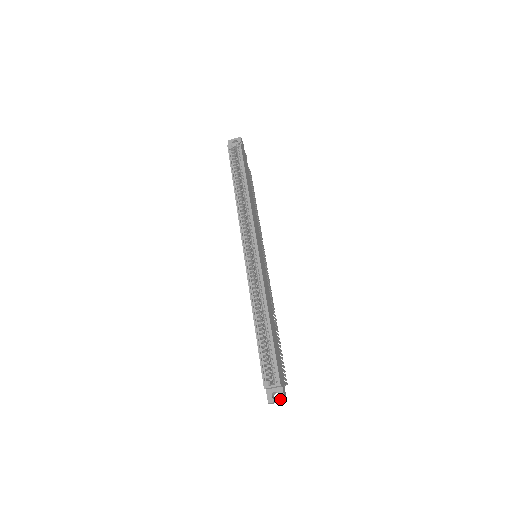
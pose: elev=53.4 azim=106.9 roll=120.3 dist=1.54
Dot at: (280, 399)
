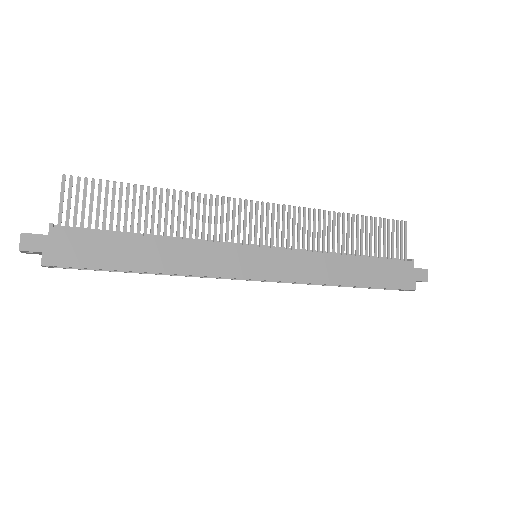
Dot at: occluded
